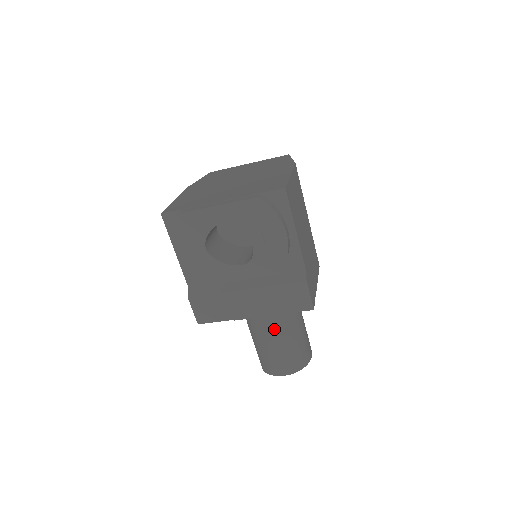
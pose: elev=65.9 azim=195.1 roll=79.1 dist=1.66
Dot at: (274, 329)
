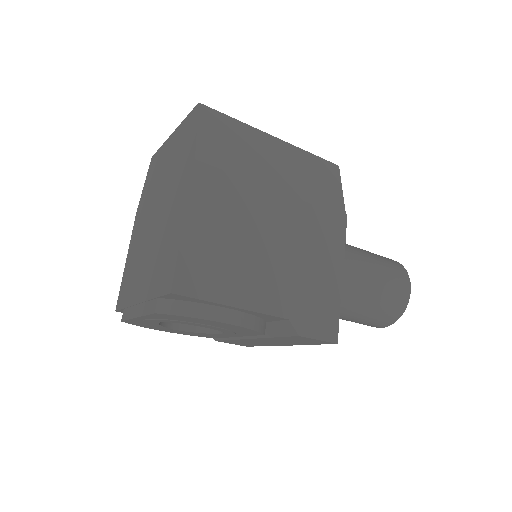
Dot at: occluded
